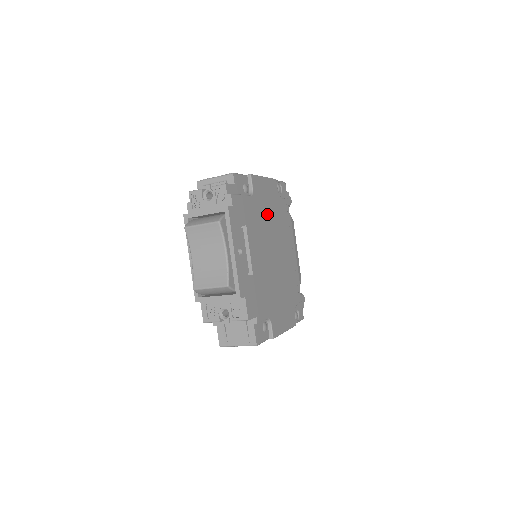
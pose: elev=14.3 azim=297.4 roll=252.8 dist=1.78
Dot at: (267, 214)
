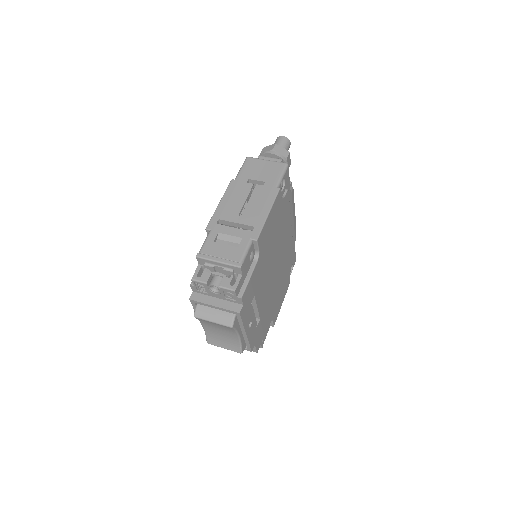
Dot at: (271, 244)
